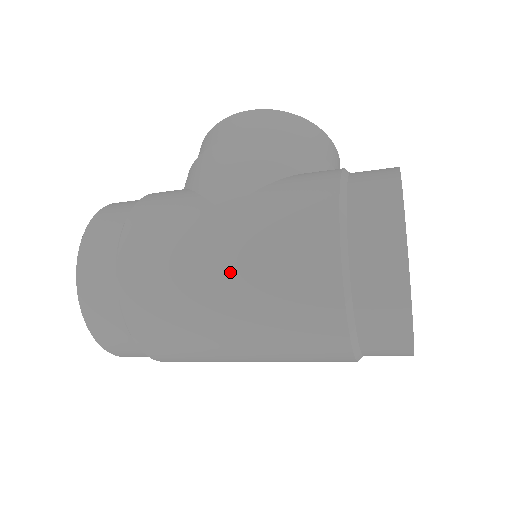
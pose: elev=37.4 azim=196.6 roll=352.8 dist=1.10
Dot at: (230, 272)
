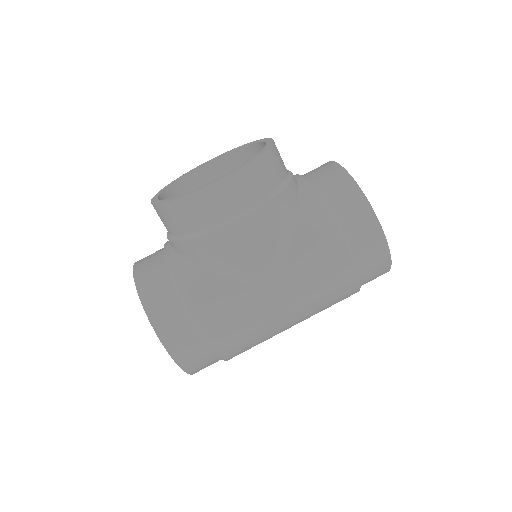
Dot at: (296, 318)
